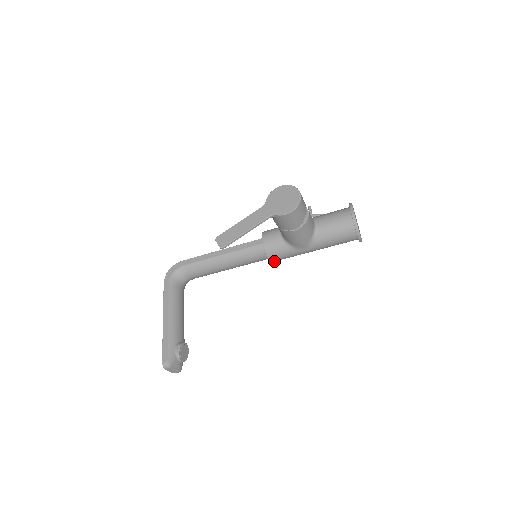
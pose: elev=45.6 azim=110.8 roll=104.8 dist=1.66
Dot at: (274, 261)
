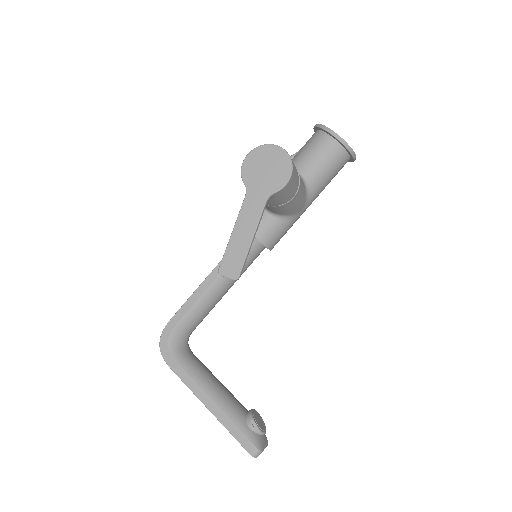
Dot at: (273, 247)
